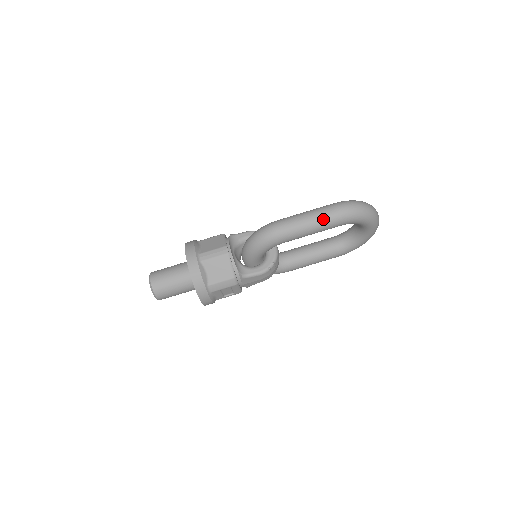
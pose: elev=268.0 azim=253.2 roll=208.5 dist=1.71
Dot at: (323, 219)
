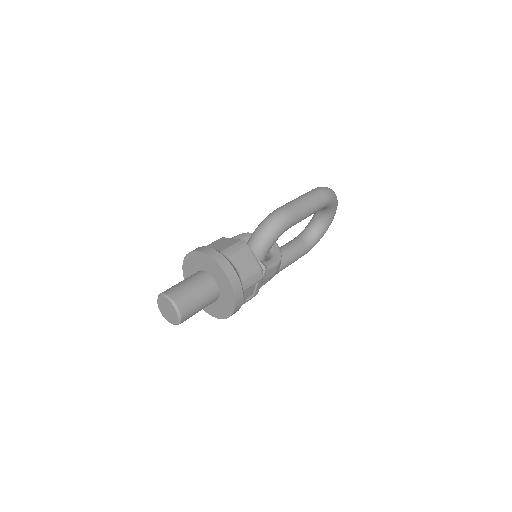
Dot at: (315, 200)
